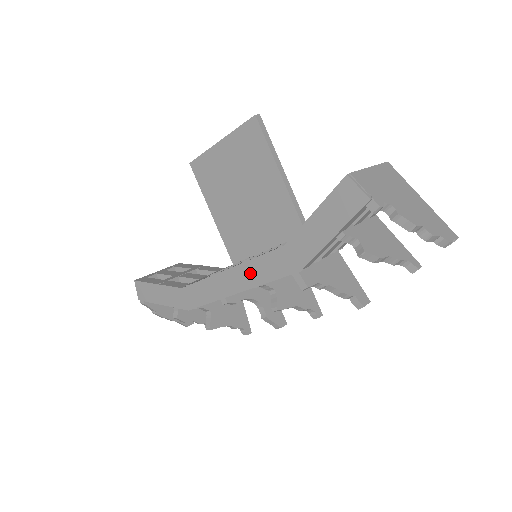
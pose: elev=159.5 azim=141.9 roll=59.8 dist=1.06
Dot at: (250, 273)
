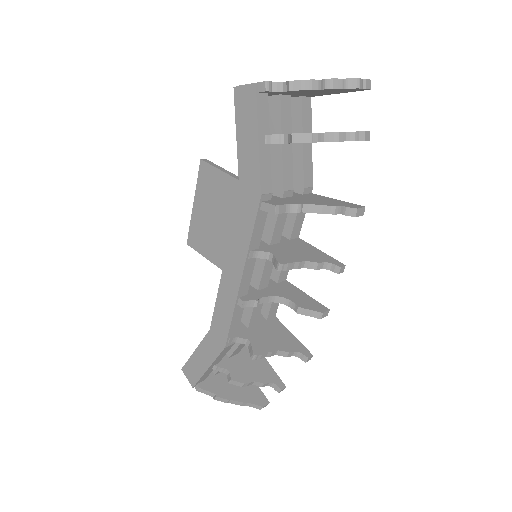
Dot at: (237, 247)
